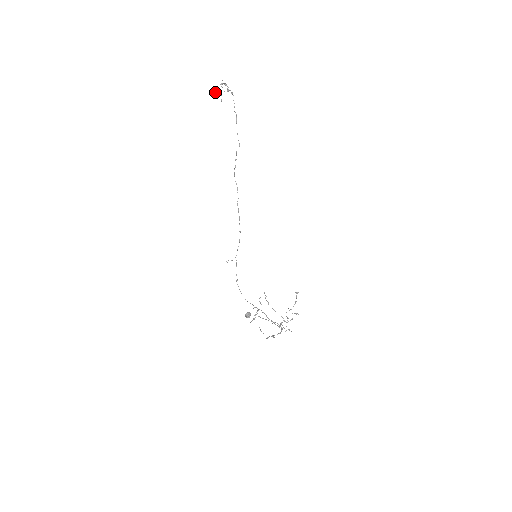
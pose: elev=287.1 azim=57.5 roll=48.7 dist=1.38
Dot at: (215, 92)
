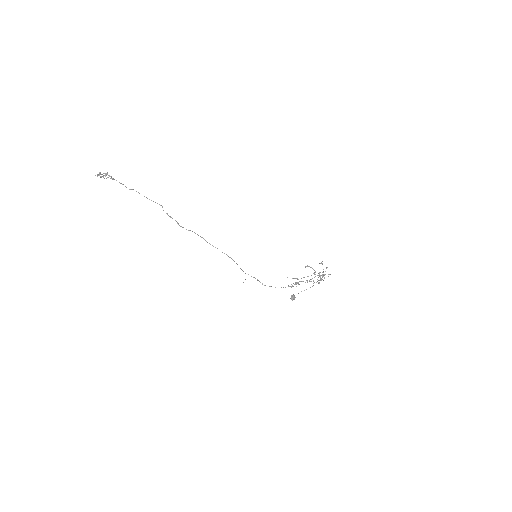
Dot at: occluded
